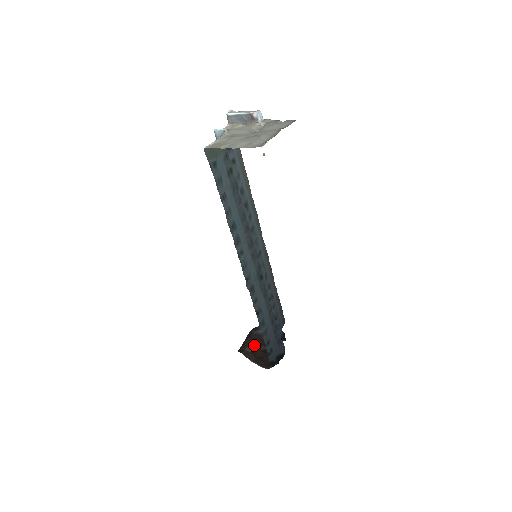
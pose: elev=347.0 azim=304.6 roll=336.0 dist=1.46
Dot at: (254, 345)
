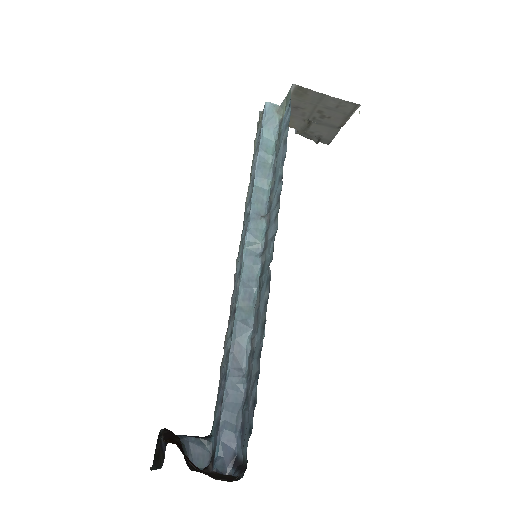
Dot at: occluded
